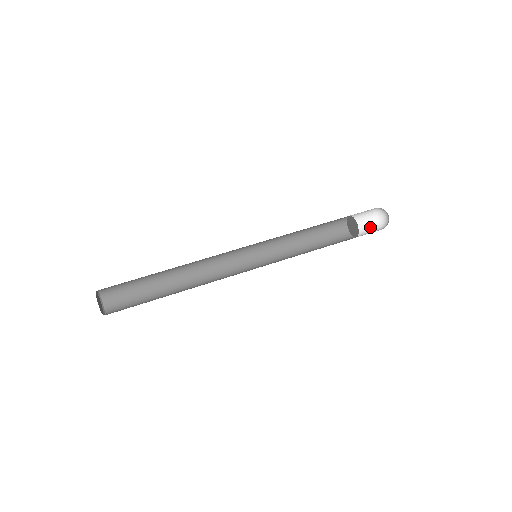
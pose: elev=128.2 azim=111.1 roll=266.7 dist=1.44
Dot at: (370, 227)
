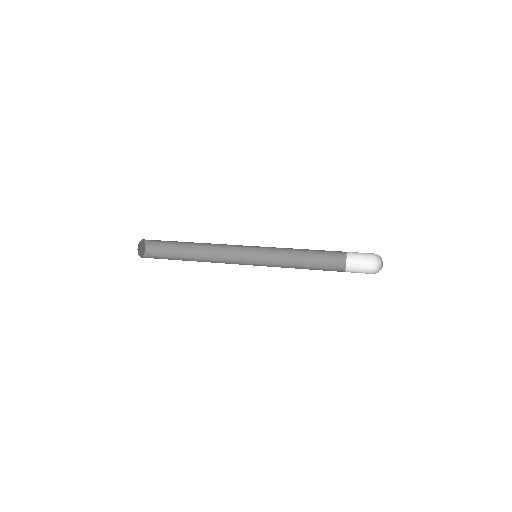
Dot at: (367, 273)
